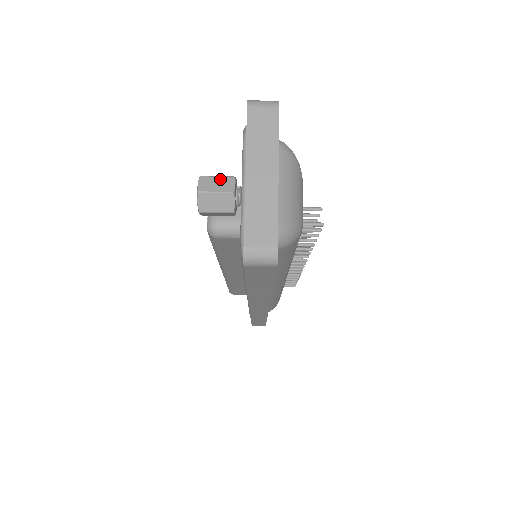
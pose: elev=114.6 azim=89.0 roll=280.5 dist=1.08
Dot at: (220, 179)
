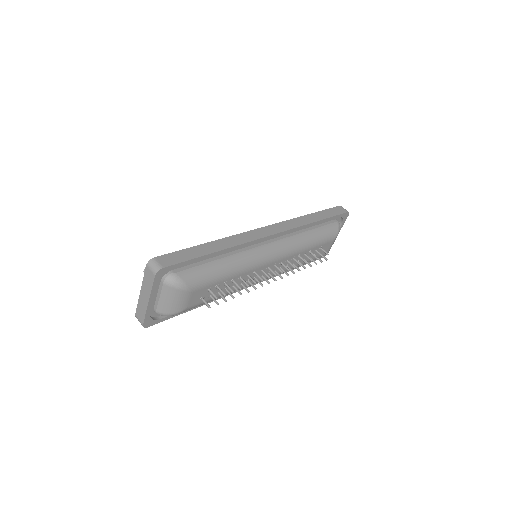
Dot at: occluded
